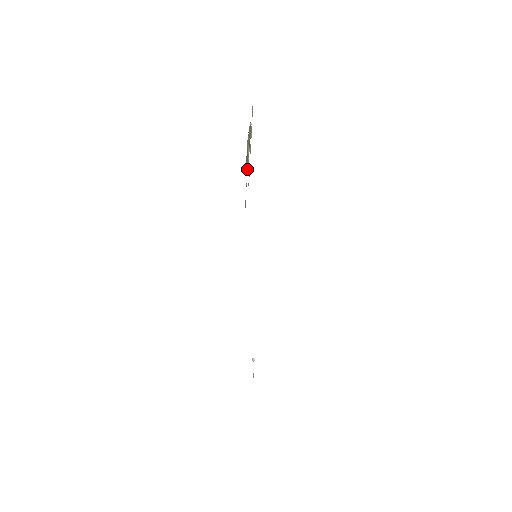
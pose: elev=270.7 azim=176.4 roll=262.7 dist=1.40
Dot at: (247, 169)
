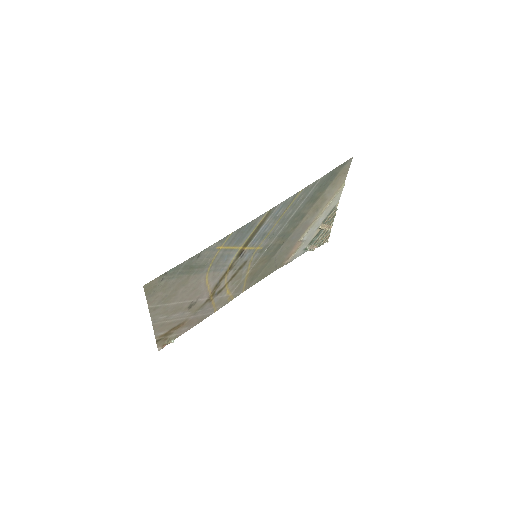
Dot at: (310, 249)
